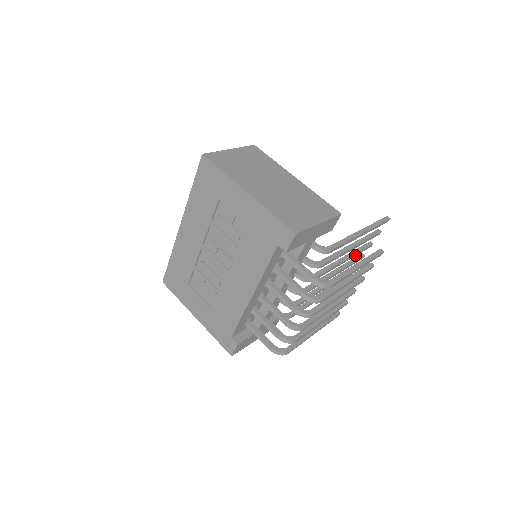
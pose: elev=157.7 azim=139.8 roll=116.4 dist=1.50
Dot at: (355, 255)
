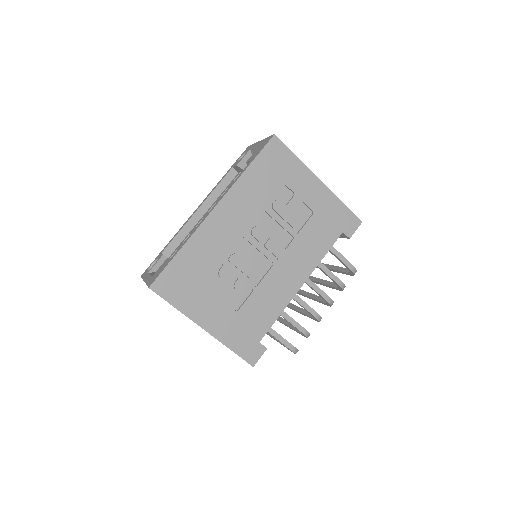
Dot at: occluded
